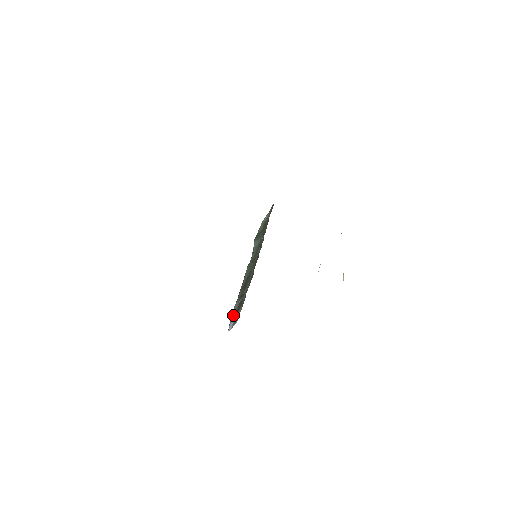
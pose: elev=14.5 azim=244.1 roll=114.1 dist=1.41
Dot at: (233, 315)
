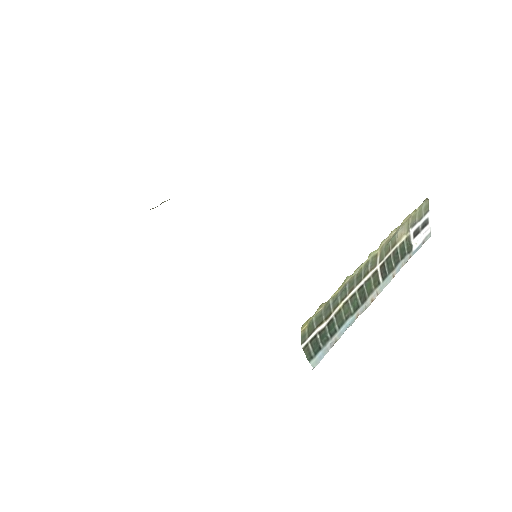
Dot at: occluded
